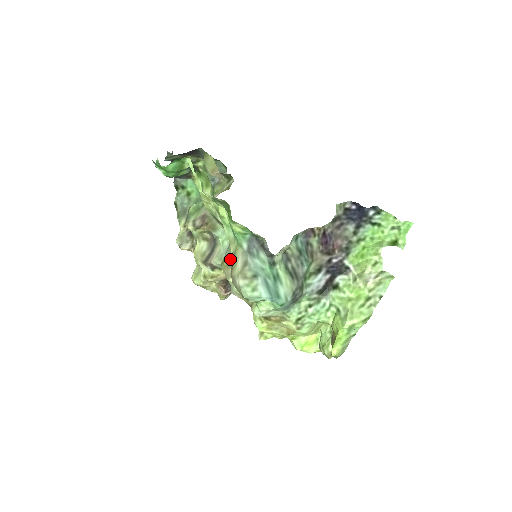
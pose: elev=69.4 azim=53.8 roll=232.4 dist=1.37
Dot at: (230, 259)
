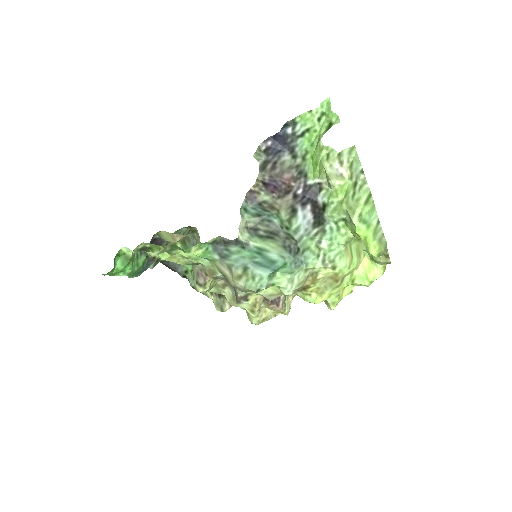
Dot at: occluded
